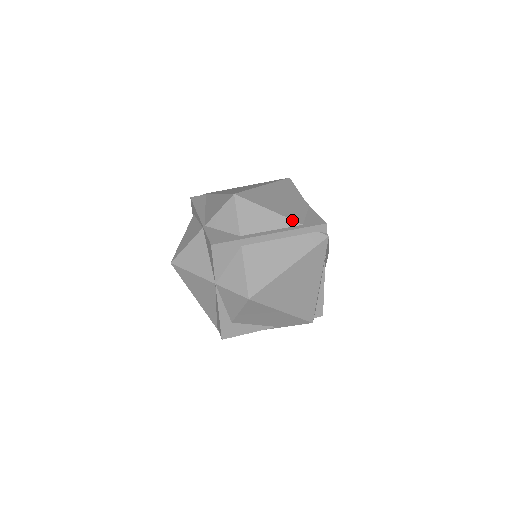
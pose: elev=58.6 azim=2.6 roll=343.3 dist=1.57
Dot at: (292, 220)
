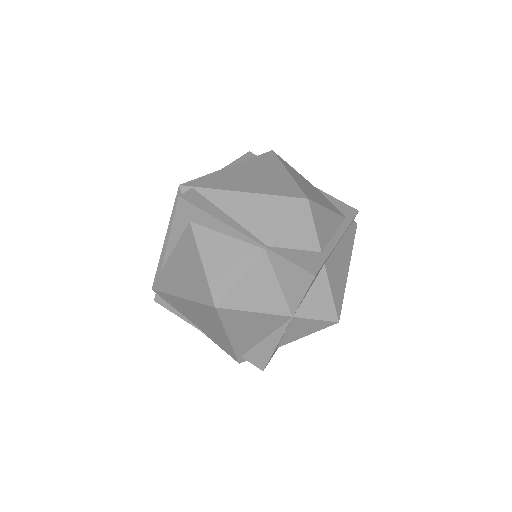
Dot at: (341, 215)
